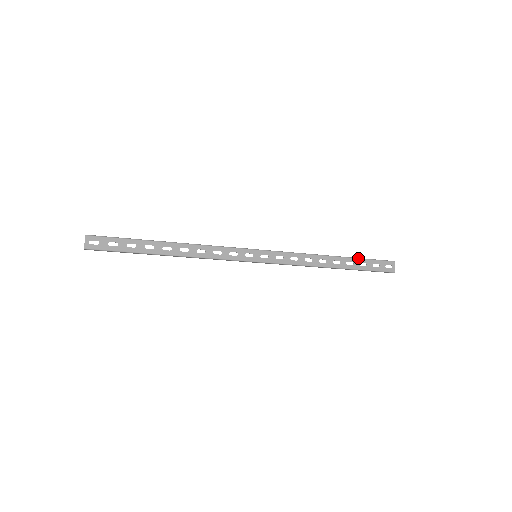
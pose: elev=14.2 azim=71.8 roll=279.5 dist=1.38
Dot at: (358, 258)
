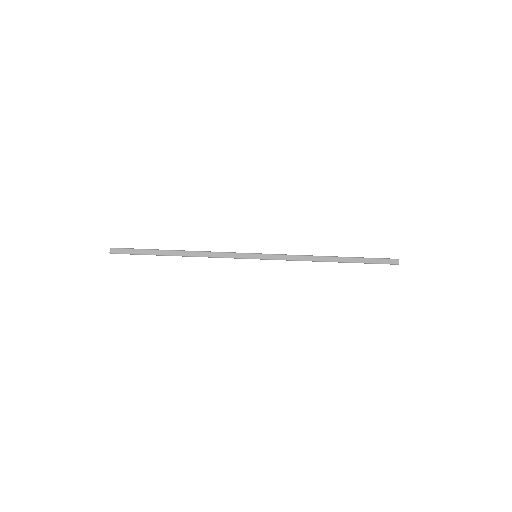
Dot at: occluded
